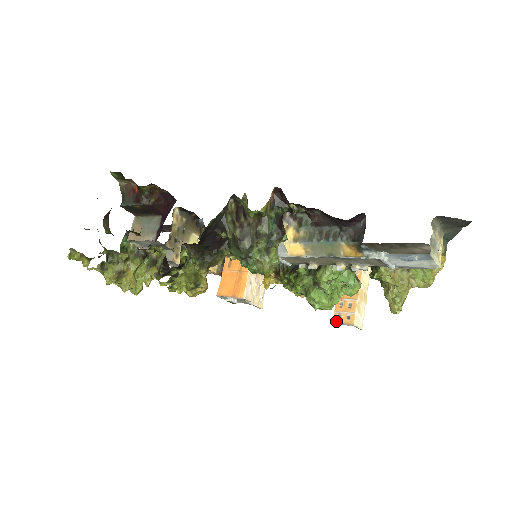
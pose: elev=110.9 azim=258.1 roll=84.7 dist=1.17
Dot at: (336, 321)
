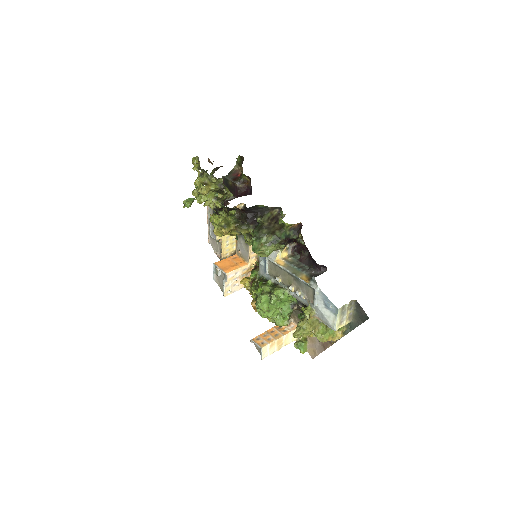
Dot at: (254, 340)
